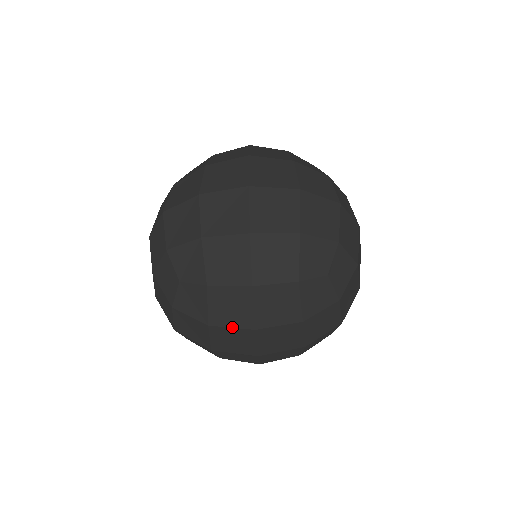
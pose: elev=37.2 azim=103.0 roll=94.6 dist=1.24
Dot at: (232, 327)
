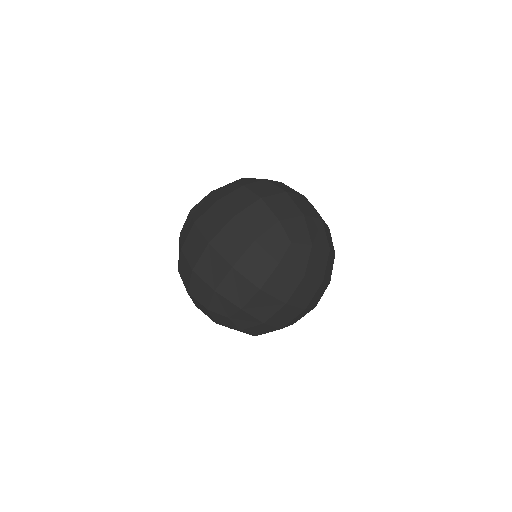
Dot at: (275, 313)
